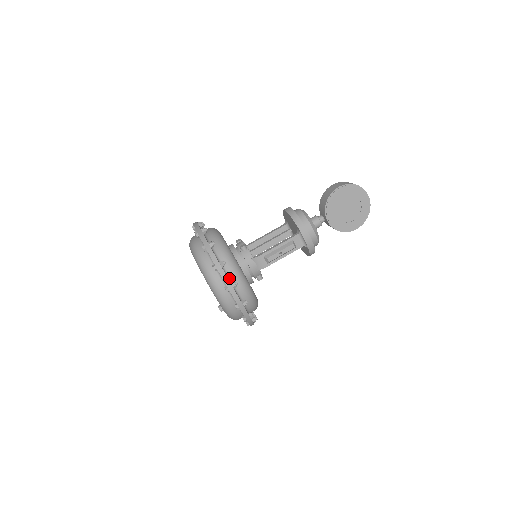
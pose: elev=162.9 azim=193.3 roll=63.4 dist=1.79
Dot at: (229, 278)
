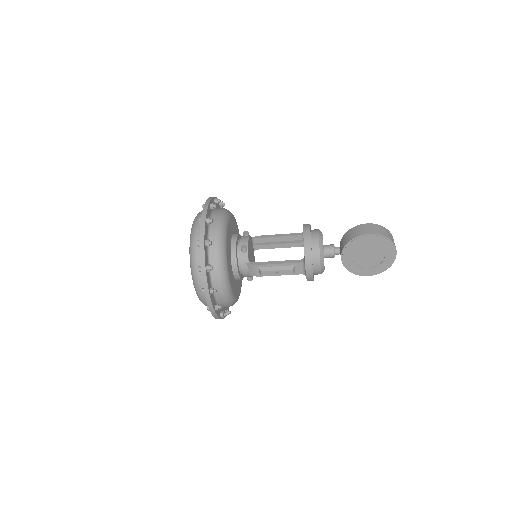
Dot at: (212, 281)
